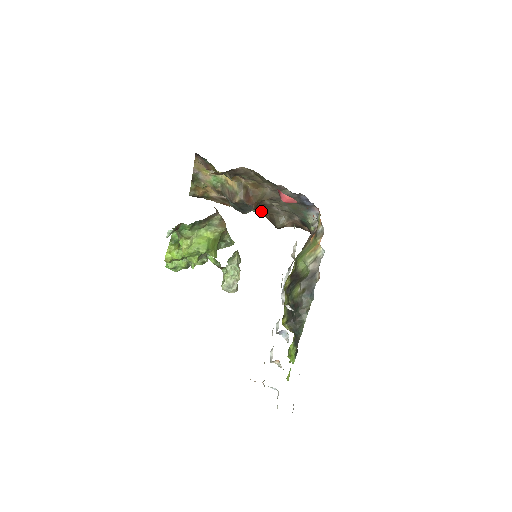
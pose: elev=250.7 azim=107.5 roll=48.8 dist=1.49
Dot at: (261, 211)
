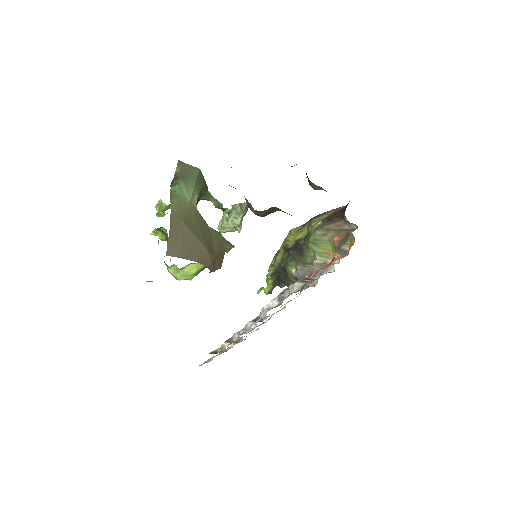
Dot at: occluded
